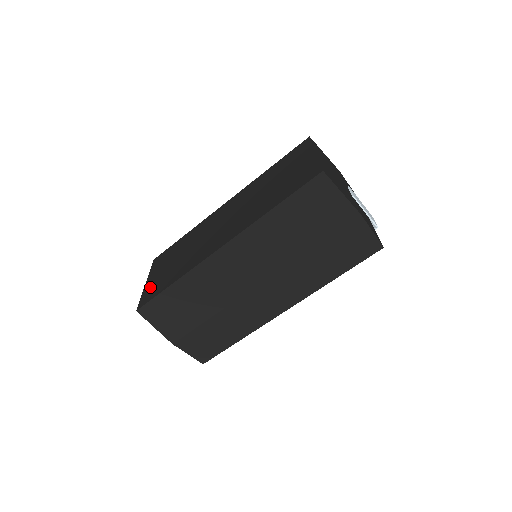
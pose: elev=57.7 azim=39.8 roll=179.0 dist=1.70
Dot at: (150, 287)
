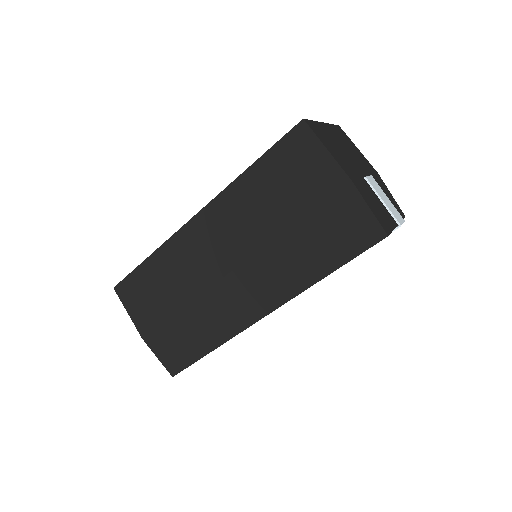
Dot at: occluded
